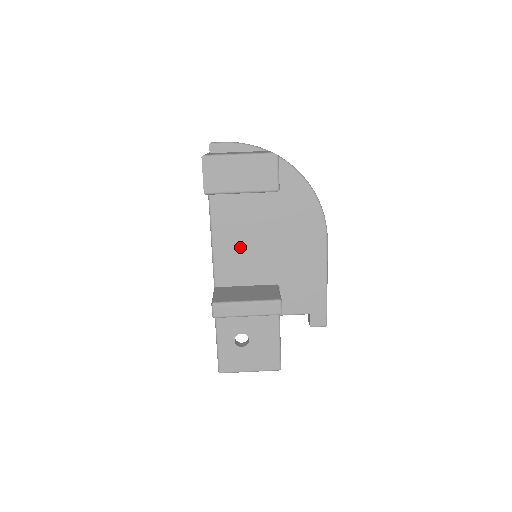
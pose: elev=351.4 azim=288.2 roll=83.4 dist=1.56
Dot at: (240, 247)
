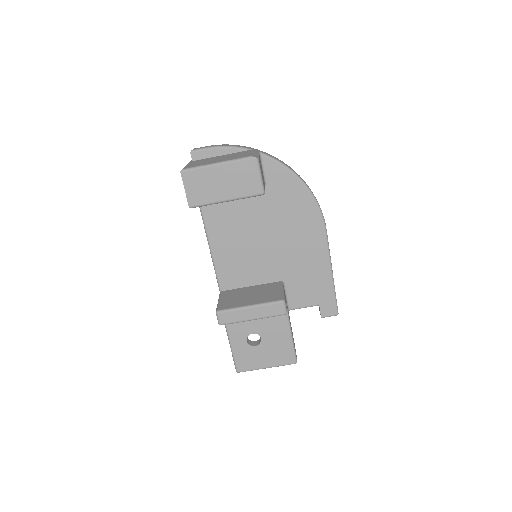
Dot at: (238, 249)
